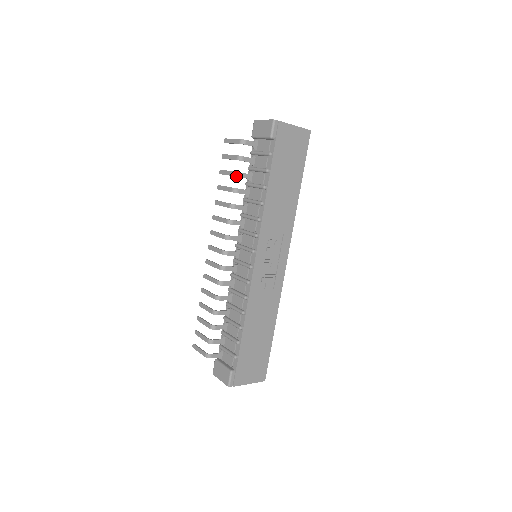
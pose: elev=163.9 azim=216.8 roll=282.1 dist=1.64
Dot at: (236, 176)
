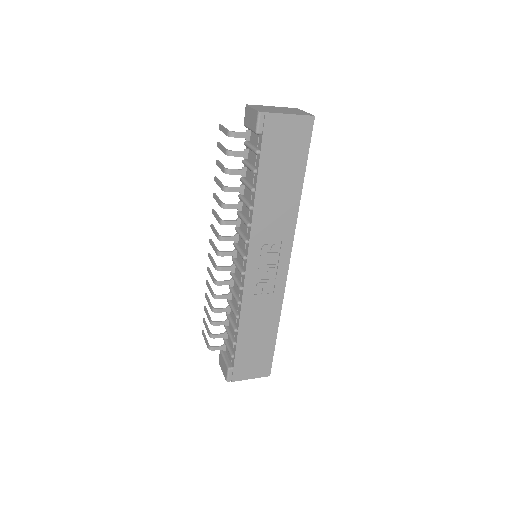
Dot at: (225, 173)
